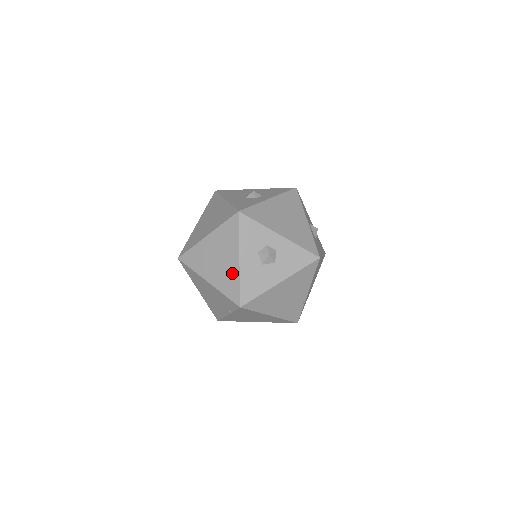
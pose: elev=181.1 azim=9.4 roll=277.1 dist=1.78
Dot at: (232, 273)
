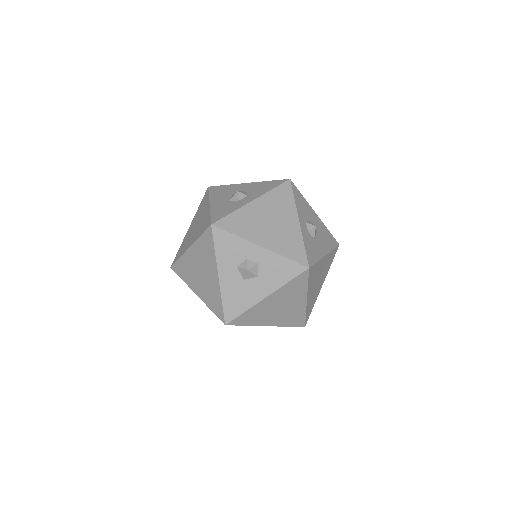
Dot at: (214, 289)
